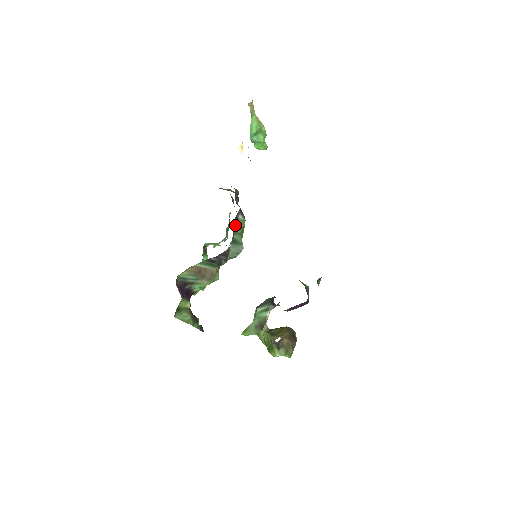
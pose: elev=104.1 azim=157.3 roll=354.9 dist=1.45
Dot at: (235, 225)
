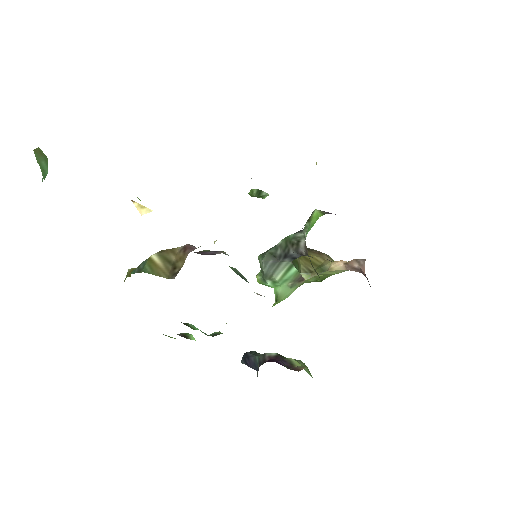
Dot at: occluded
